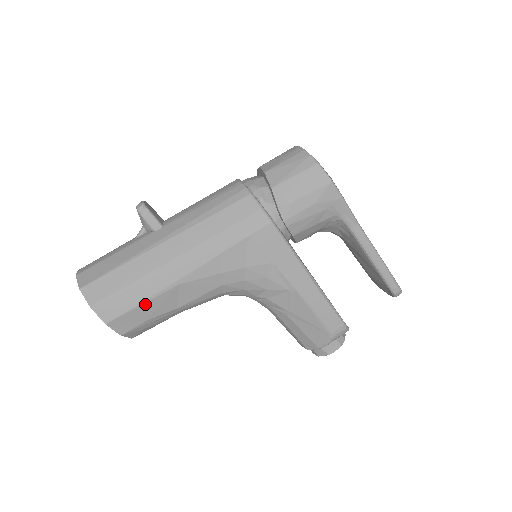
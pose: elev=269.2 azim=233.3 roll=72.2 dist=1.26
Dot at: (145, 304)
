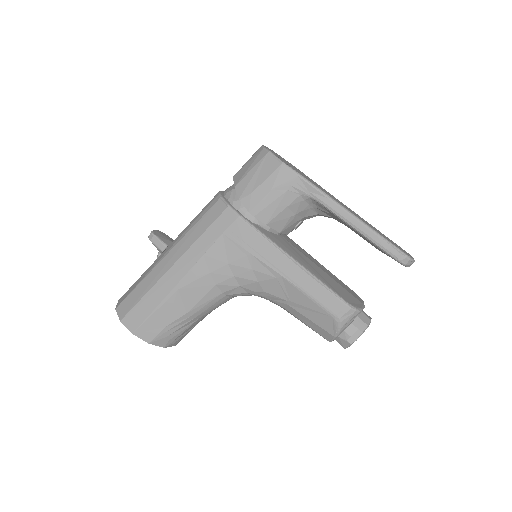
Dot at: (157, 312)
